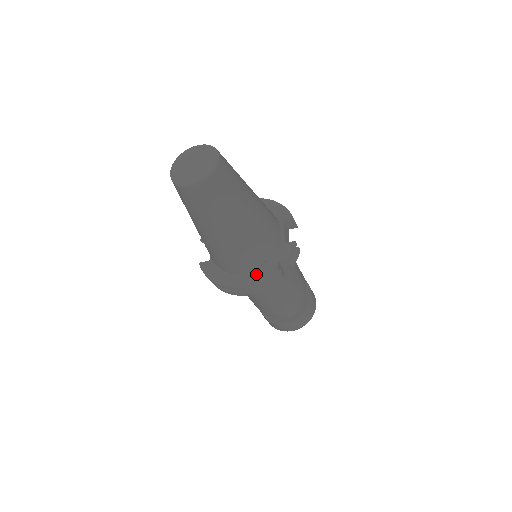
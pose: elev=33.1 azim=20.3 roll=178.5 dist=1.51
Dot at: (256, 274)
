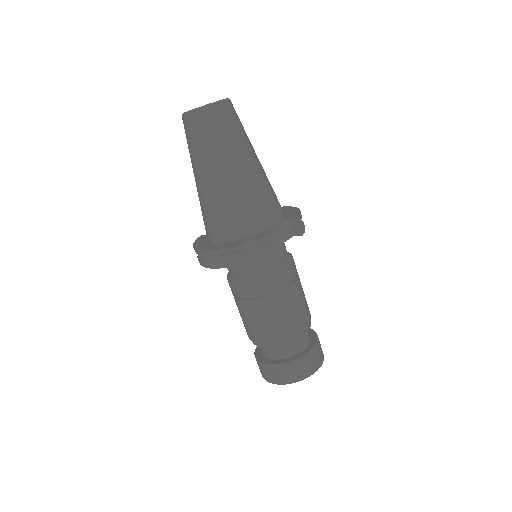
Dot at: (223, 245)
